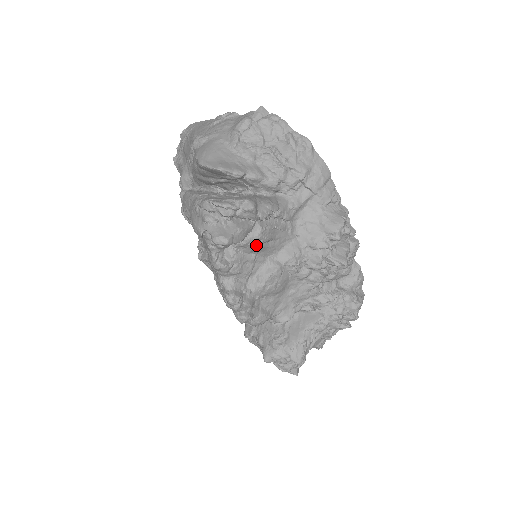
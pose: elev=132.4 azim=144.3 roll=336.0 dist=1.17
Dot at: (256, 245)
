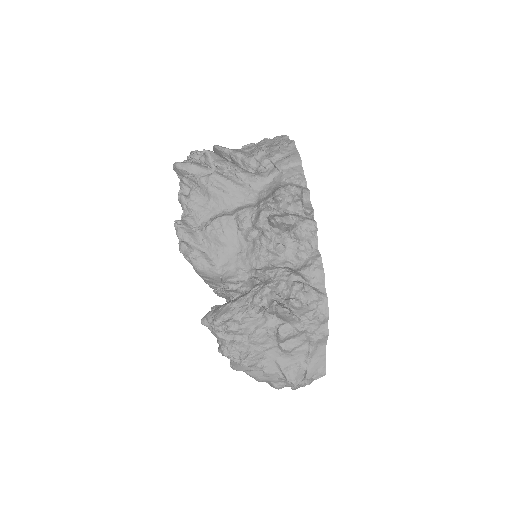
Dot at: (208, 186)
